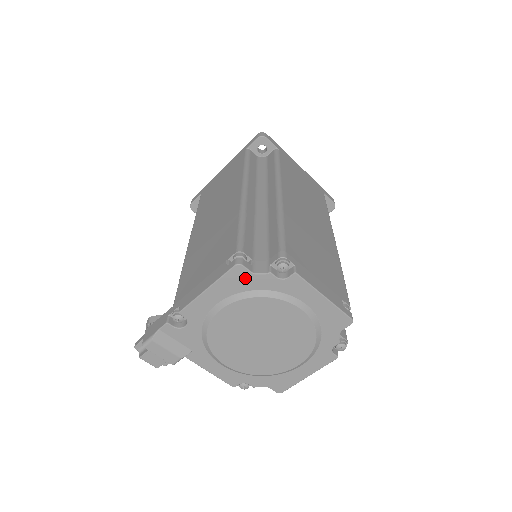
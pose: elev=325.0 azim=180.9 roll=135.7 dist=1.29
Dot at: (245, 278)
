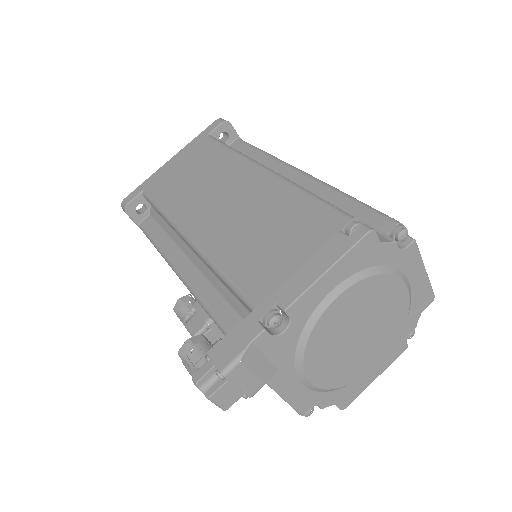
Dot at: (372, 250)
